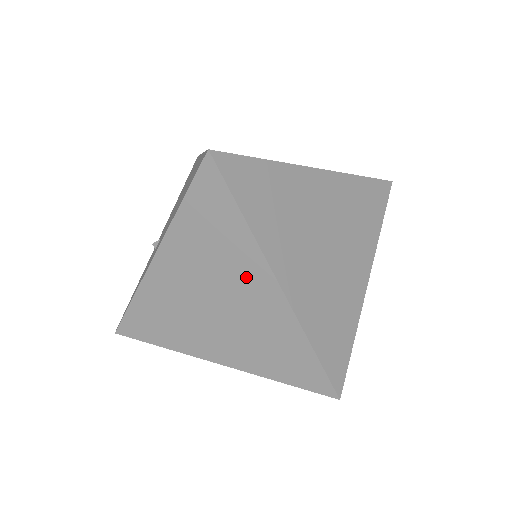
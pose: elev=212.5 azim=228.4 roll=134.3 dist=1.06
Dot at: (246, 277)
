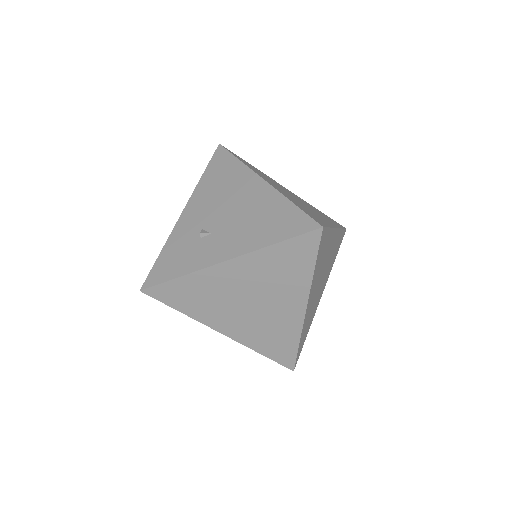
Dot at: (288, 297)
